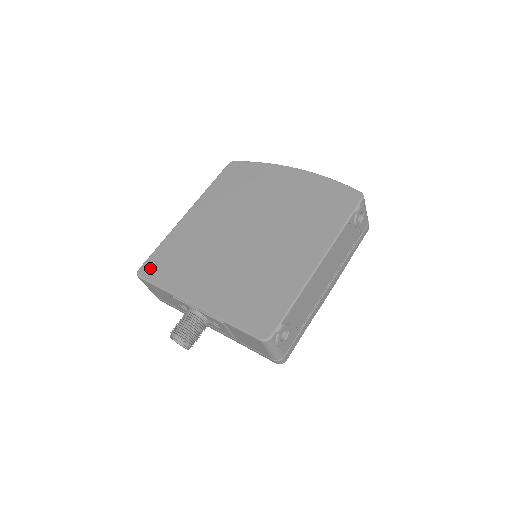
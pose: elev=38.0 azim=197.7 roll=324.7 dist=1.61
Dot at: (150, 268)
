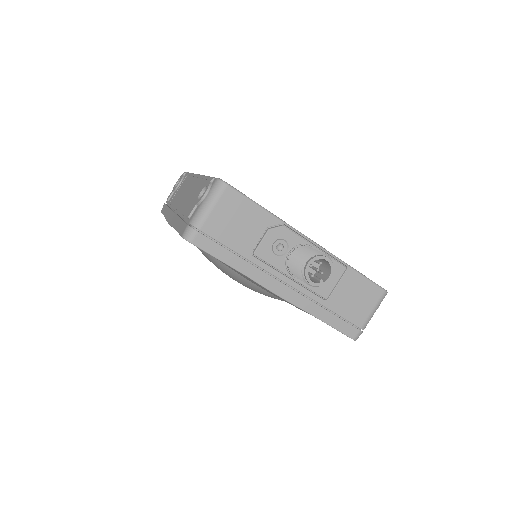
Dot at: occluded
